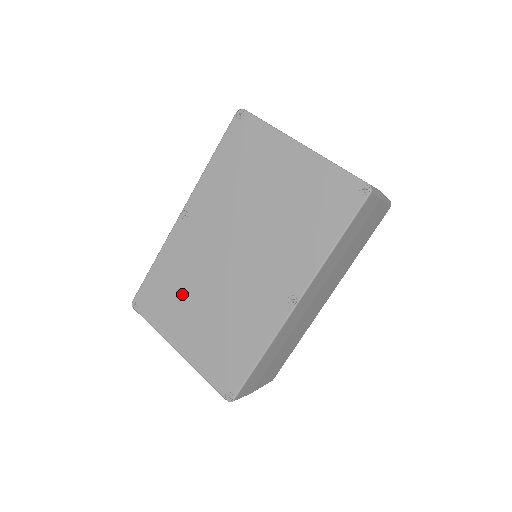
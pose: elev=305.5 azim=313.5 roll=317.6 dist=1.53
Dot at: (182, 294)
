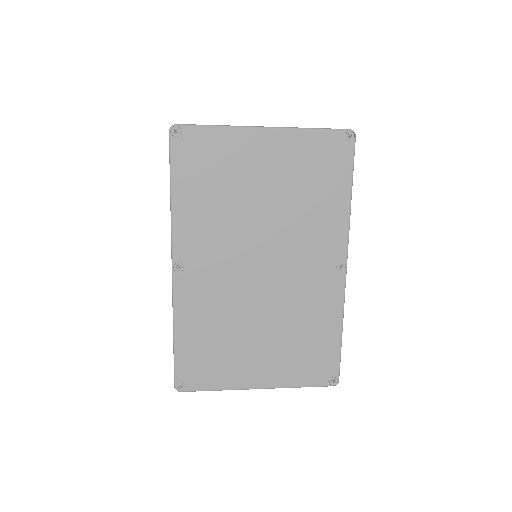
Dot at: (229, 339)
